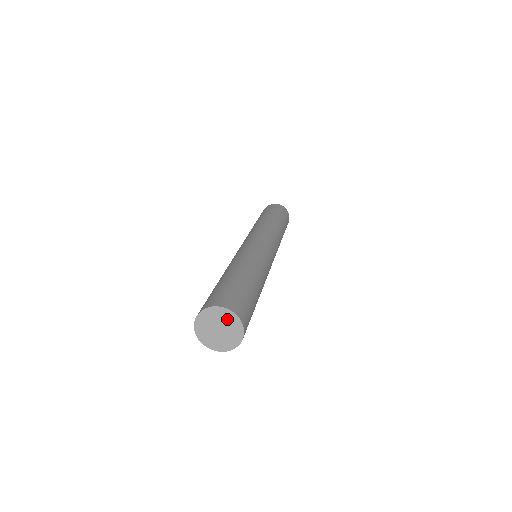
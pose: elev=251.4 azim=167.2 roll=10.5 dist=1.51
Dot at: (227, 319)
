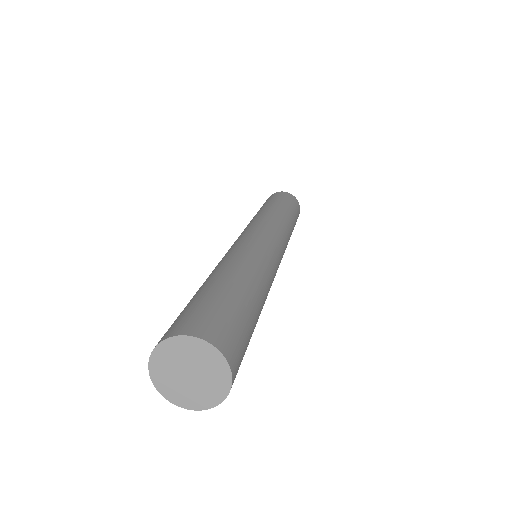
Dot at: (183, 351)
